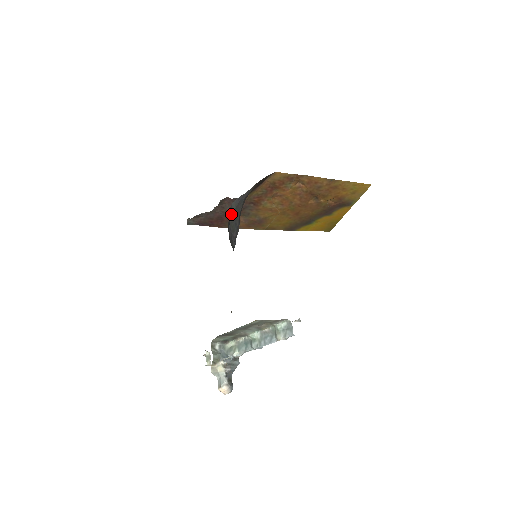
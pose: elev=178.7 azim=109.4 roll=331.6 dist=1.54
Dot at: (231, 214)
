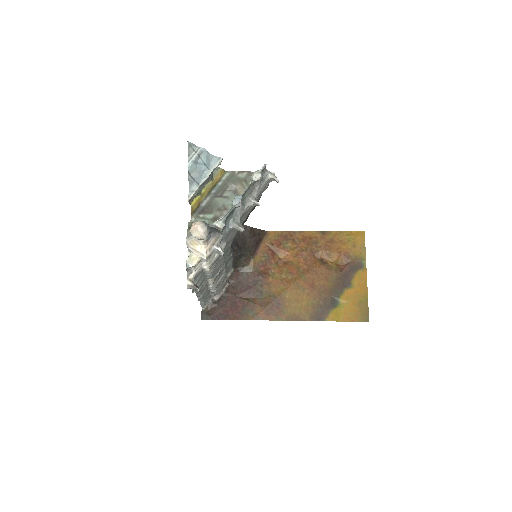
Dot at: occluded
